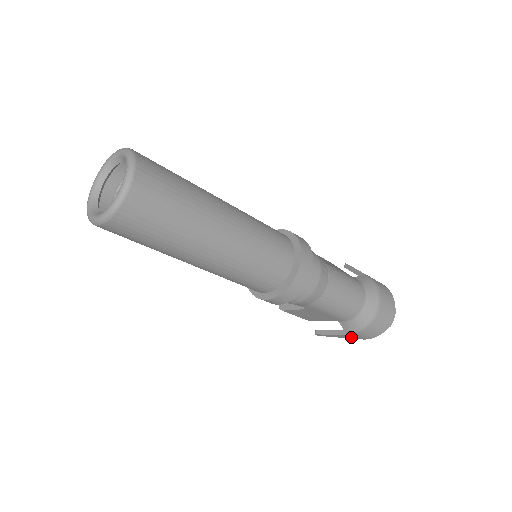
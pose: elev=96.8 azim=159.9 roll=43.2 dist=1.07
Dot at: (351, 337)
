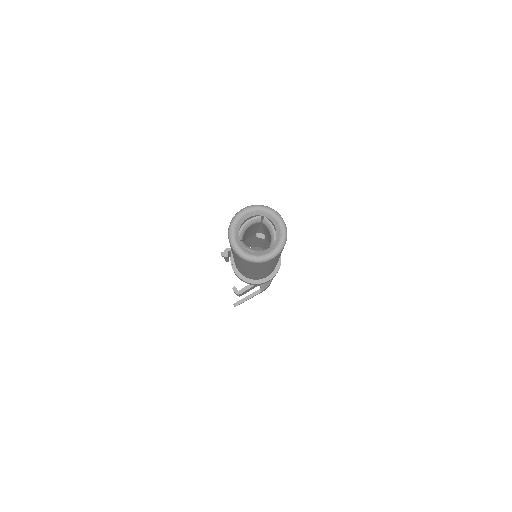
Dot at: occluded
